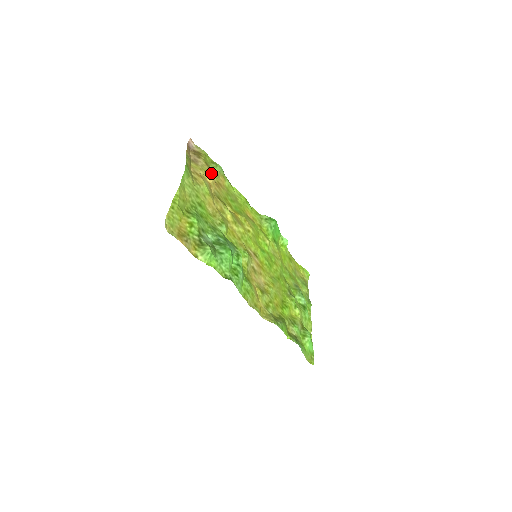
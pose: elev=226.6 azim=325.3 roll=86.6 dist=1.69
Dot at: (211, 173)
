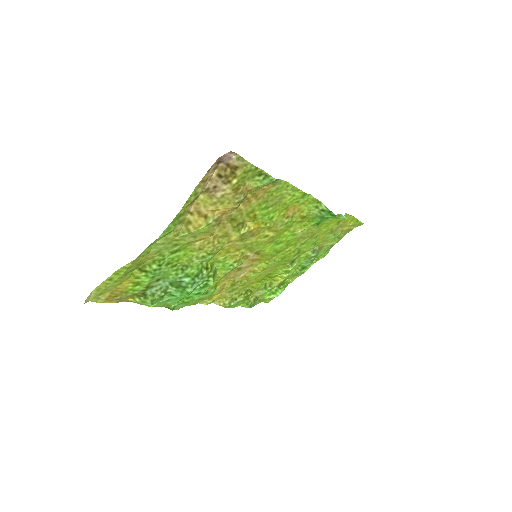
Dot at: (236, 201)
